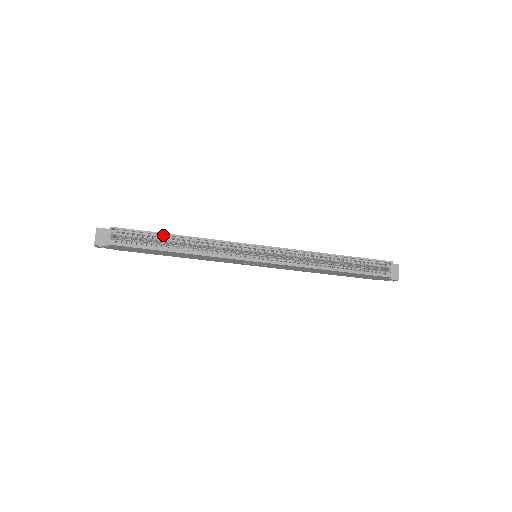
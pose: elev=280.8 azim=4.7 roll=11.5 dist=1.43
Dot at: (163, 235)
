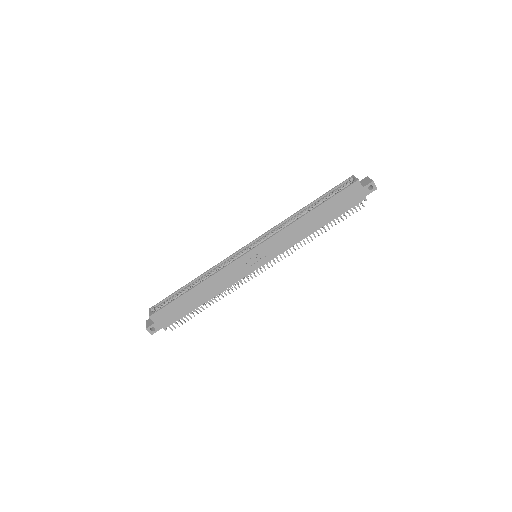
Dot at: (183, 289)
